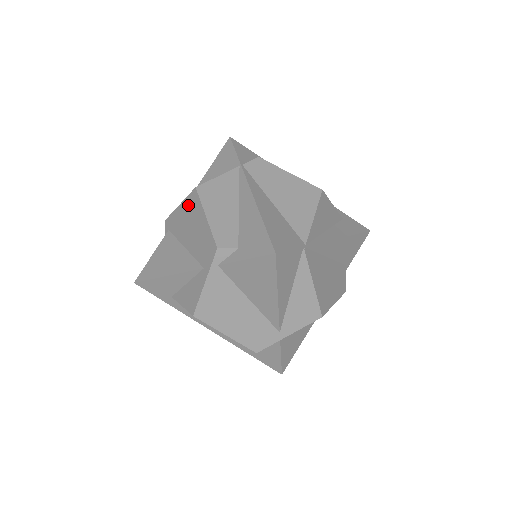
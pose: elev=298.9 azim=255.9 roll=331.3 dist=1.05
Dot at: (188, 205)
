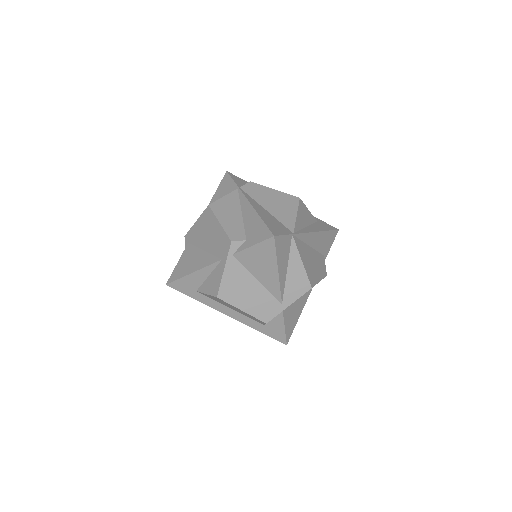
Dot at: (203, 219)
